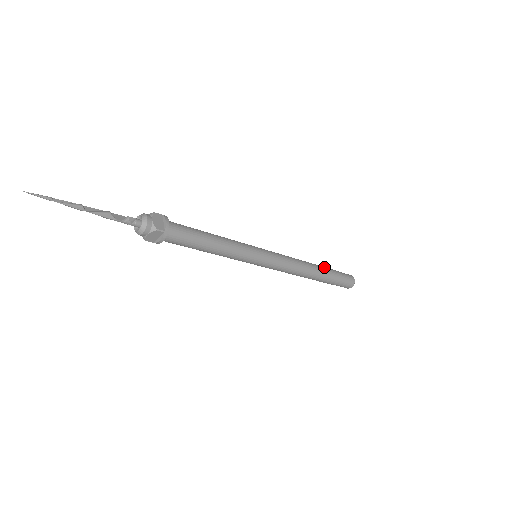
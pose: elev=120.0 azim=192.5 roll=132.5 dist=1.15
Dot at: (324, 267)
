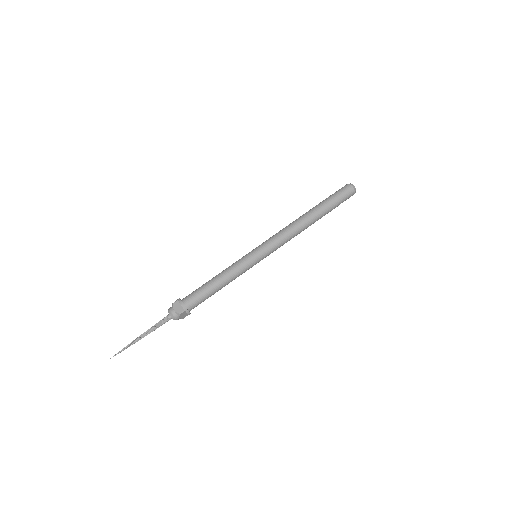
Dot at: (316, 207)
